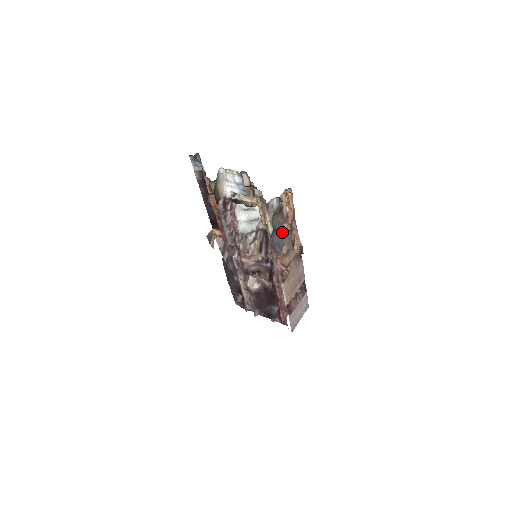
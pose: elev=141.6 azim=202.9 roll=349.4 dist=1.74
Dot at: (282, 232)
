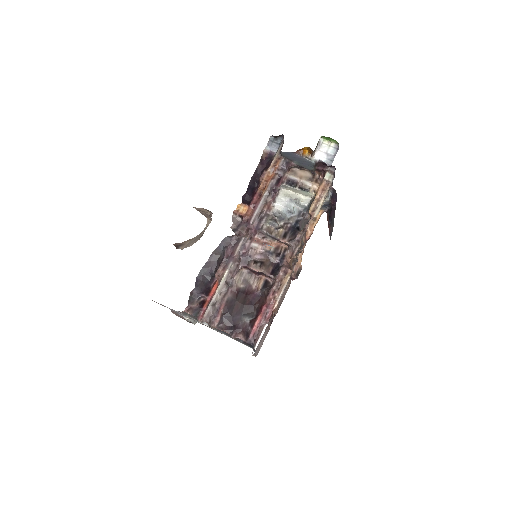
Dot at: occluded
